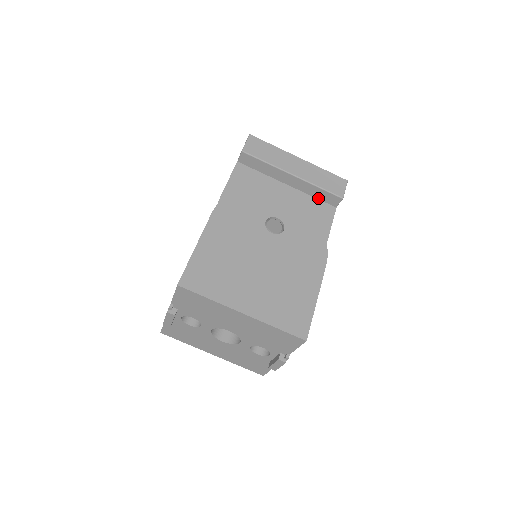
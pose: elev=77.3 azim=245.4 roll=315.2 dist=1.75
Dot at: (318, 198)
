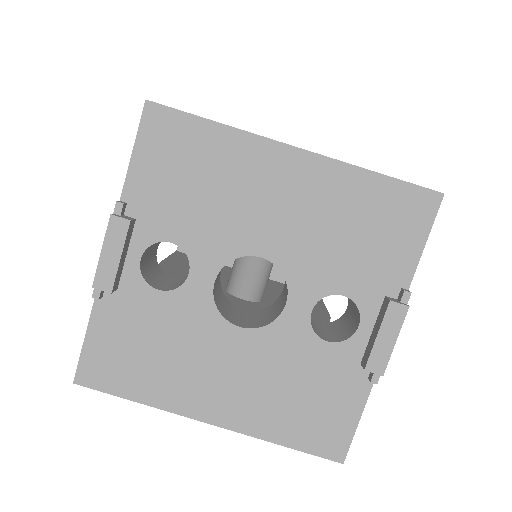
Dot at: occluded
